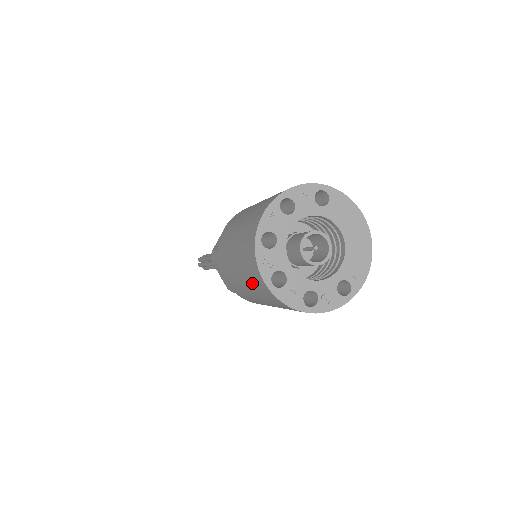
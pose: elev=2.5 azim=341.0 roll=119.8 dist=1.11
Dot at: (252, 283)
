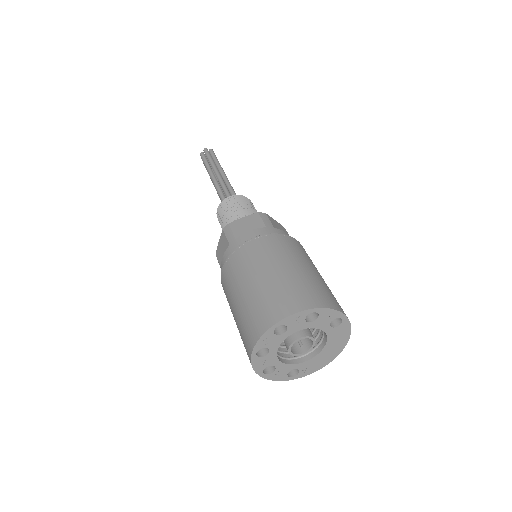
Dot at: (243, 327)
